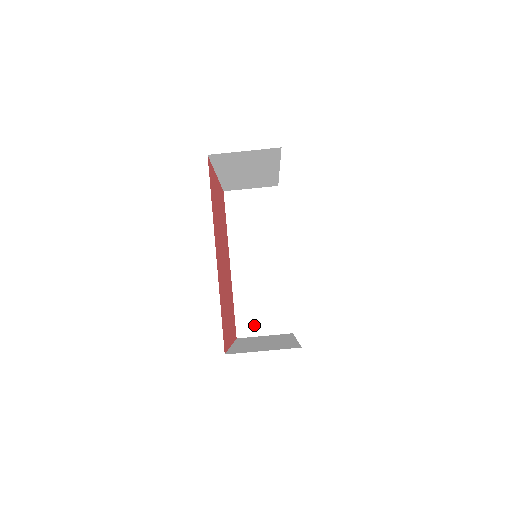
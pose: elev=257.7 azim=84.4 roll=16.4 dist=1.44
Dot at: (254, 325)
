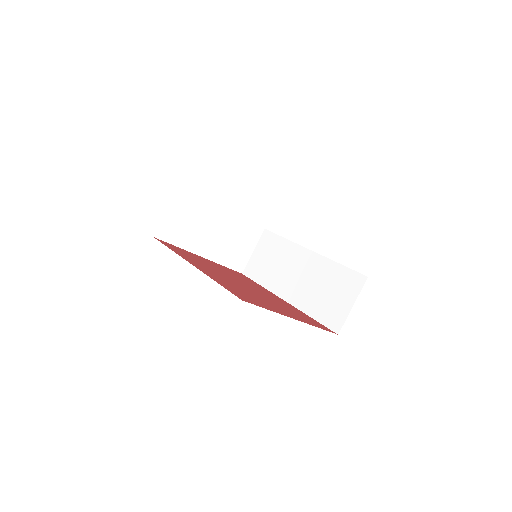
Dot at: (338, 310)
